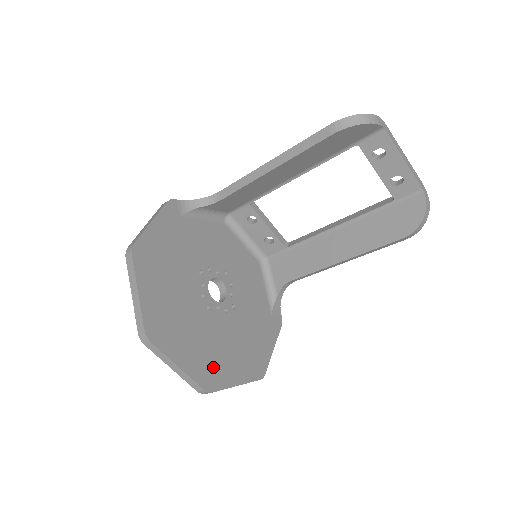
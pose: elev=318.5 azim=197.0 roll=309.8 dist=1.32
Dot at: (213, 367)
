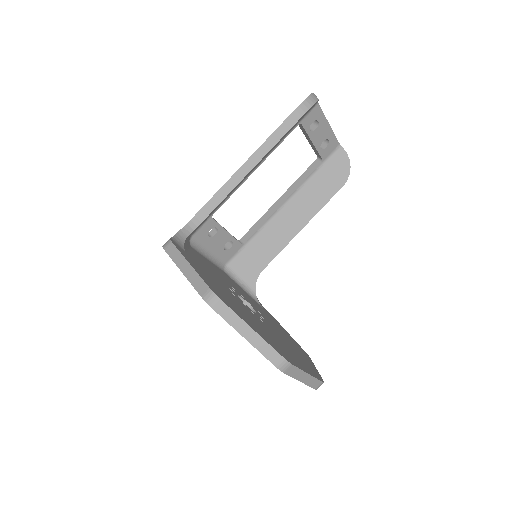
Dot at: (305, 363)
